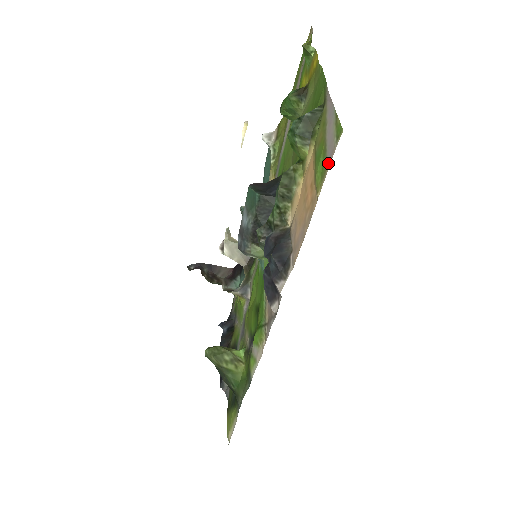
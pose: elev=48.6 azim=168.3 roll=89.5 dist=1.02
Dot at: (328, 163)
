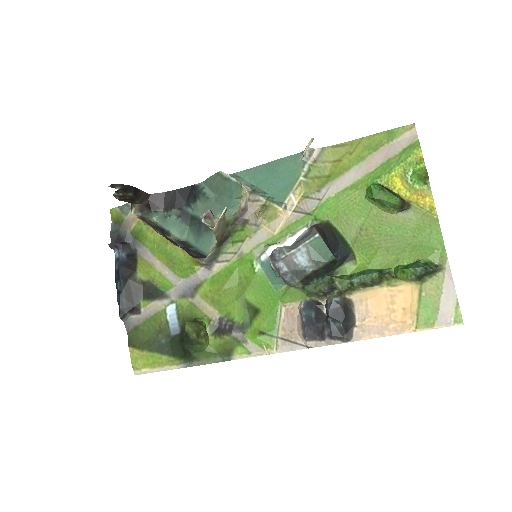
Dot at: (439, 325)
